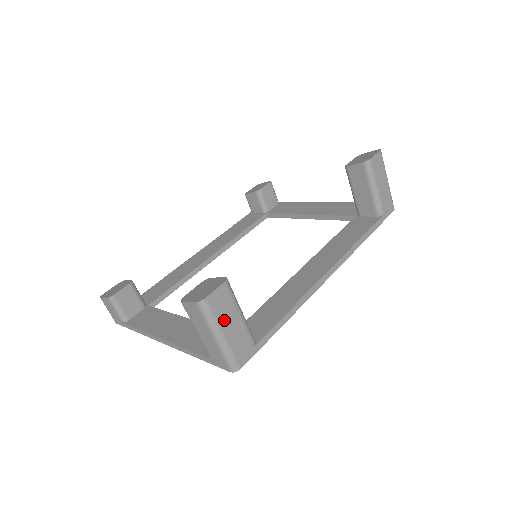
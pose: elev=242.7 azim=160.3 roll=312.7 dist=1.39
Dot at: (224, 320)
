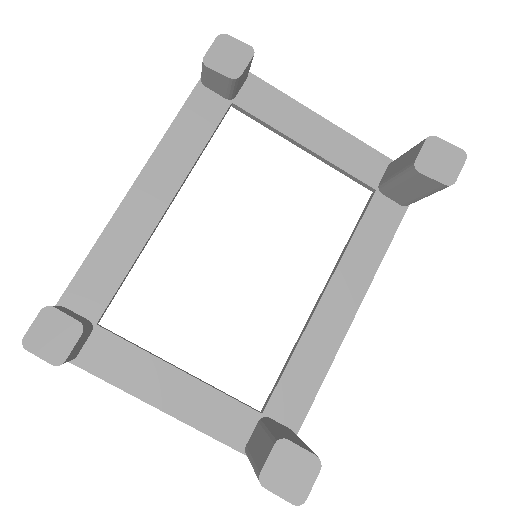
Dot at: occluded
